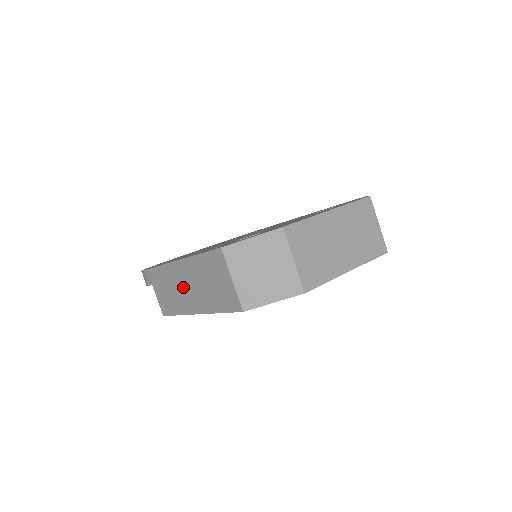
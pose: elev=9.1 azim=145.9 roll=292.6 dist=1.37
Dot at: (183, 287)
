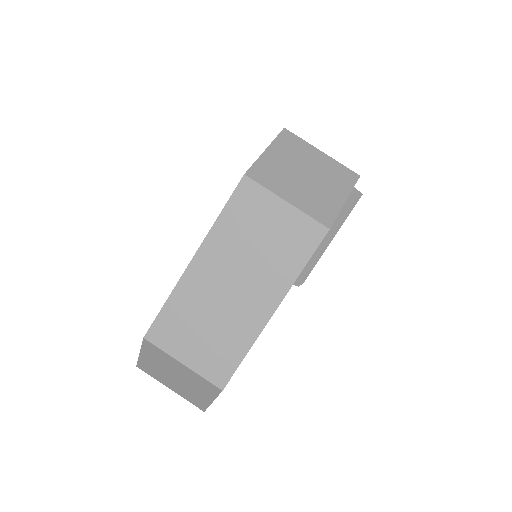
Dot at: occluded
